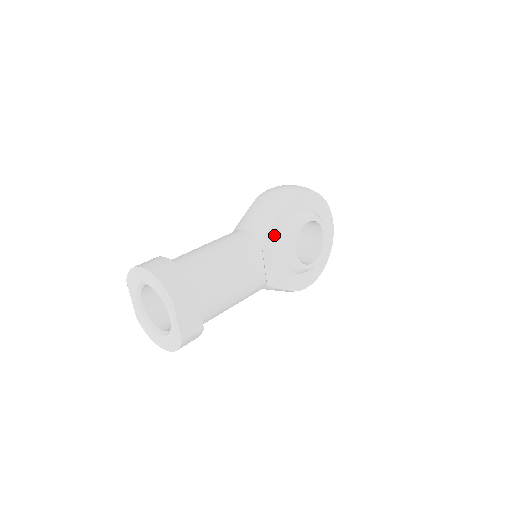
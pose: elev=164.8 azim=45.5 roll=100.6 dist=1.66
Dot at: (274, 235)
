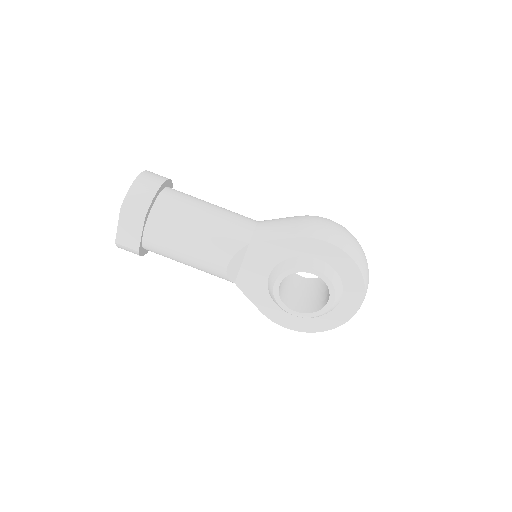
Dot at: (268, 252)
